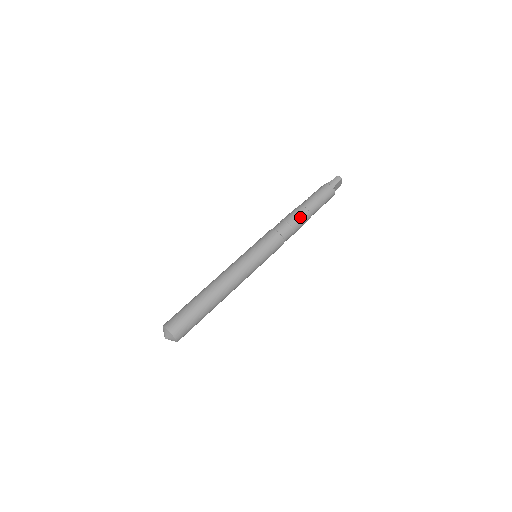
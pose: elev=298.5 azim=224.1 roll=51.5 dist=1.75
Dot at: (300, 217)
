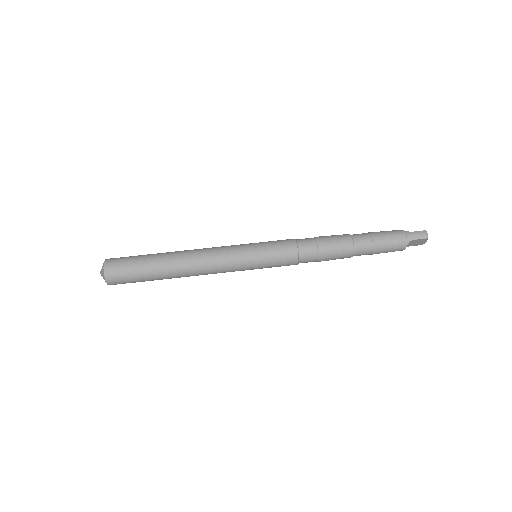
Dot at: (337, 248)
